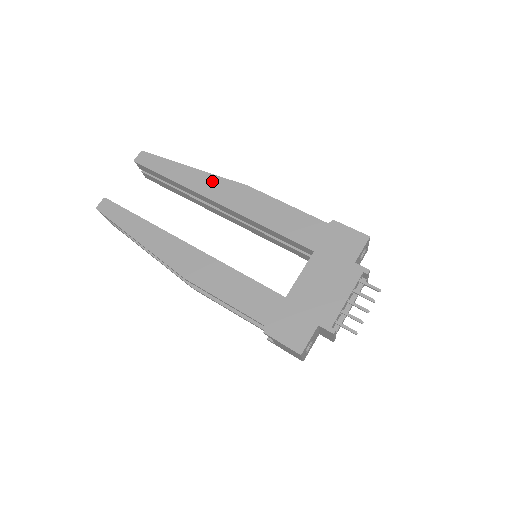
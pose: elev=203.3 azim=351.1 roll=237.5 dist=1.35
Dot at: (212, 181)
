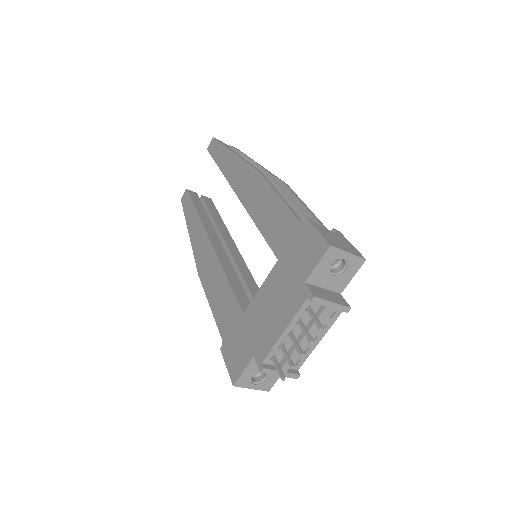
Dot at: (239, 167)
